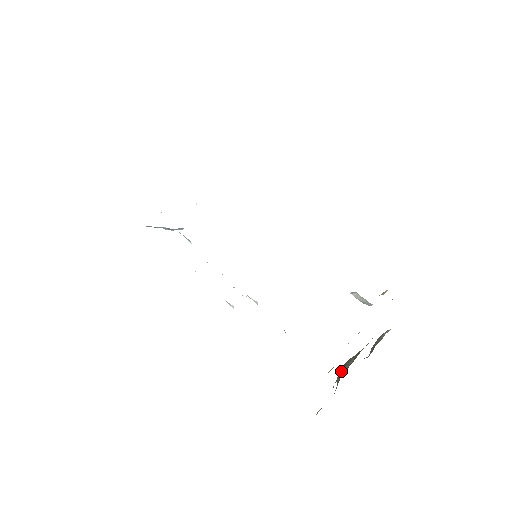
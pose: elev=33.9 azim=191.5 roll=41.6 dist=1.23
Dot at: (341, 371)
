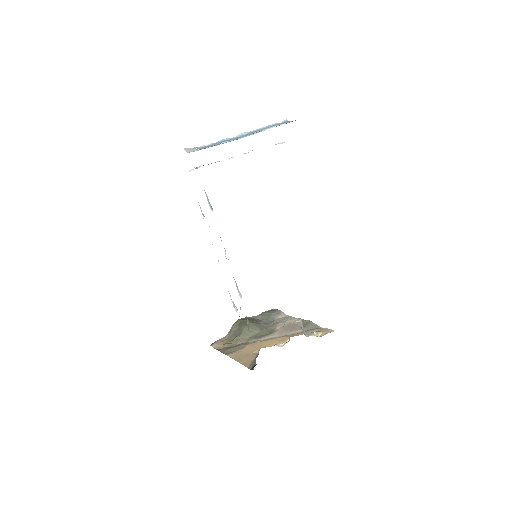
Dot at: (244, 329)
